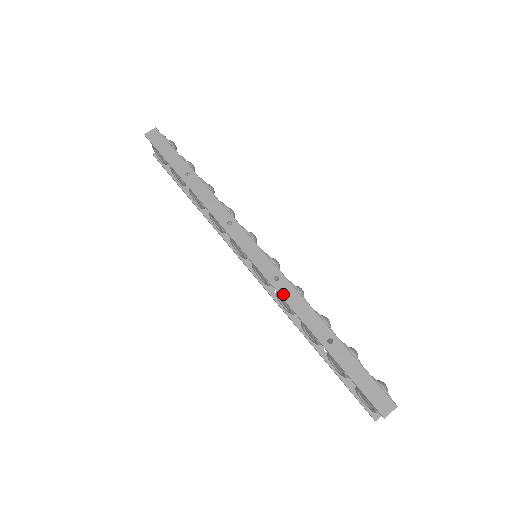
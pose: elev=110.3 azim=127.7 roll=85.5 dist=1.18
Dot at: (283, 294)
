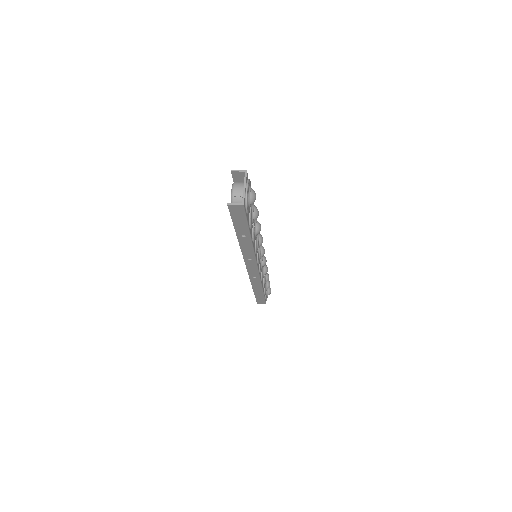
Dot at: occluded
